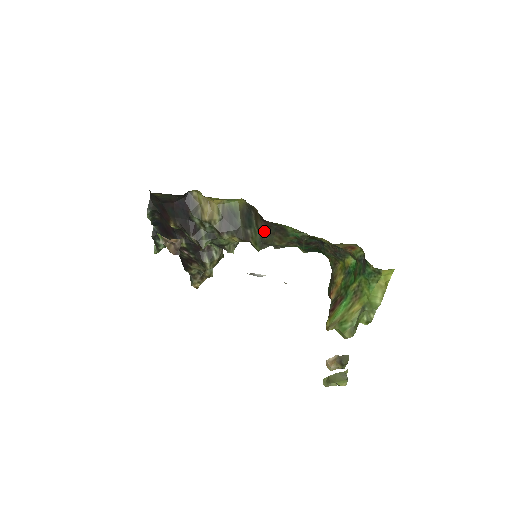
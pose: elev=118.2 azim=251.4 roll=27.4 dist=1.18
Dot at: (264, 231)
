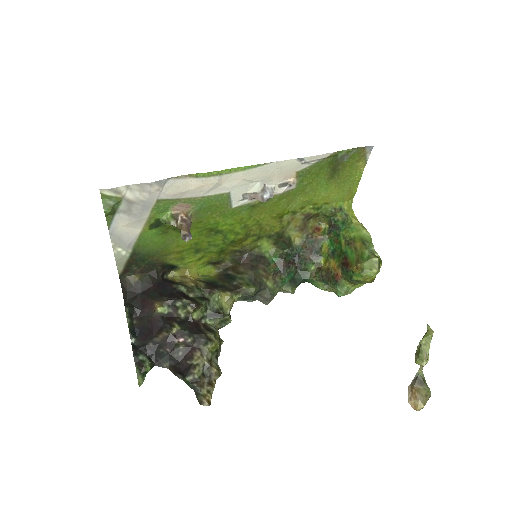
Dot at: (248, 267)
